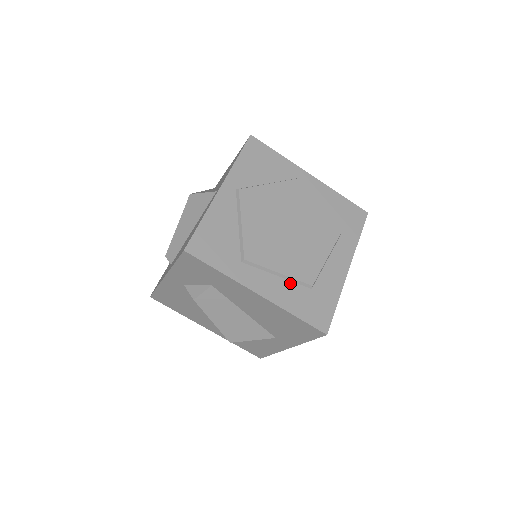
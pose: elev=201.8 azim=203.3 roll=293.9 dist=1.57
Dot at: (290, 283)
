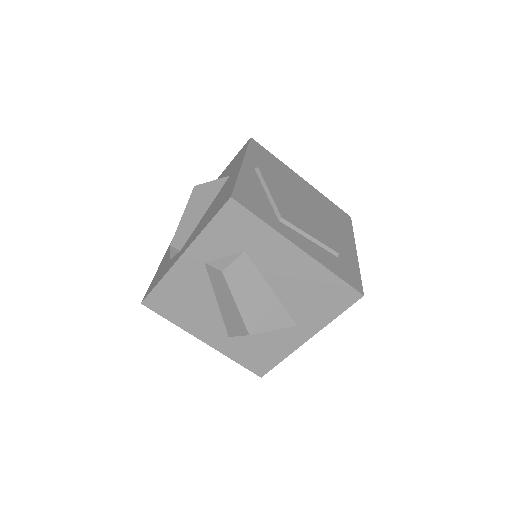
Dot at: (321, 248)
